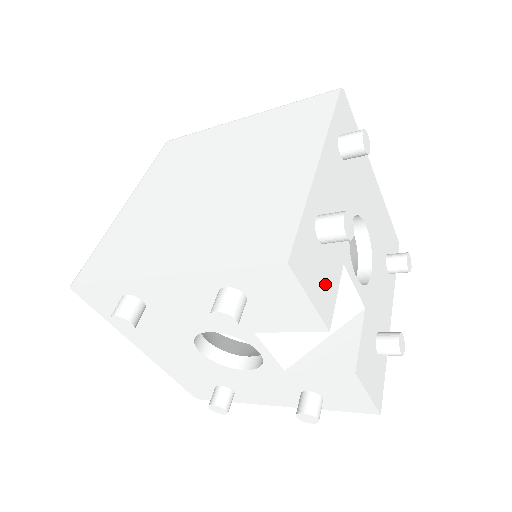
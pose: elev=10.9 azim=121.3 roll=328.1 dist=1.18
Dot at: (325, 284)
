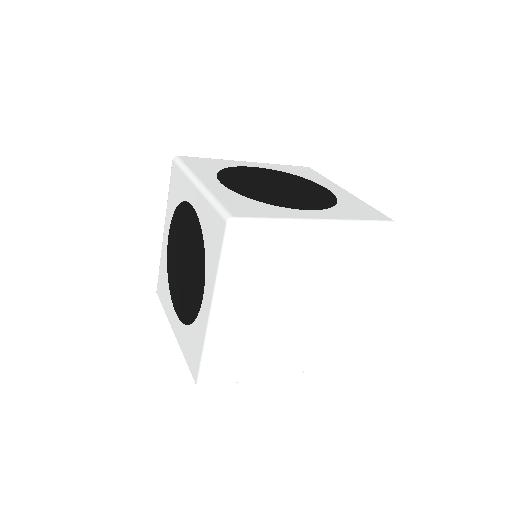
Dot at: occluded
